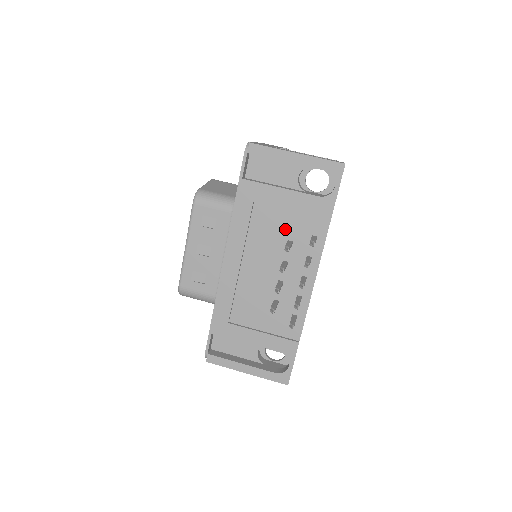
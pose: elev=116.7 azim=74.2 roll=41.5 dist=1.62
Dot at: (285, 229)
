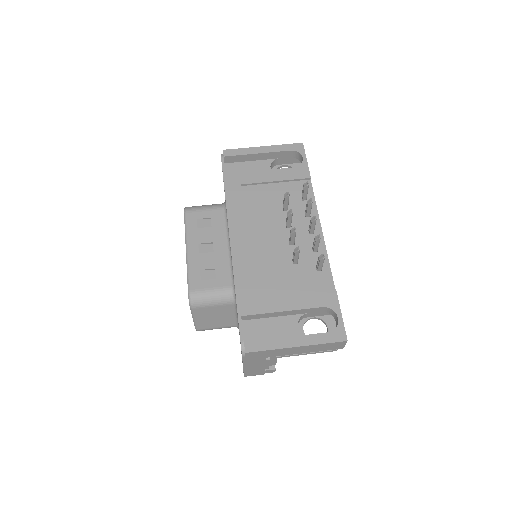
Dot at: (277, 199)
